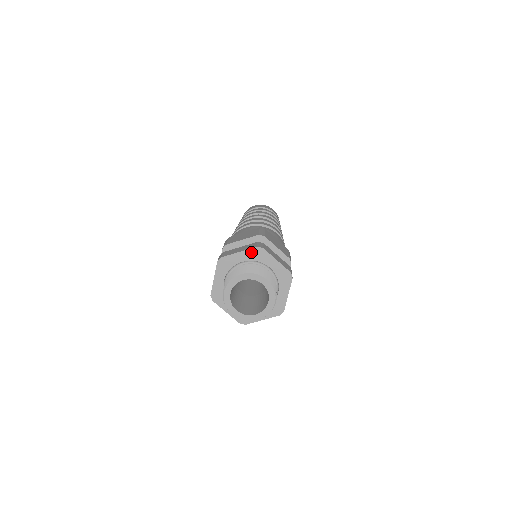
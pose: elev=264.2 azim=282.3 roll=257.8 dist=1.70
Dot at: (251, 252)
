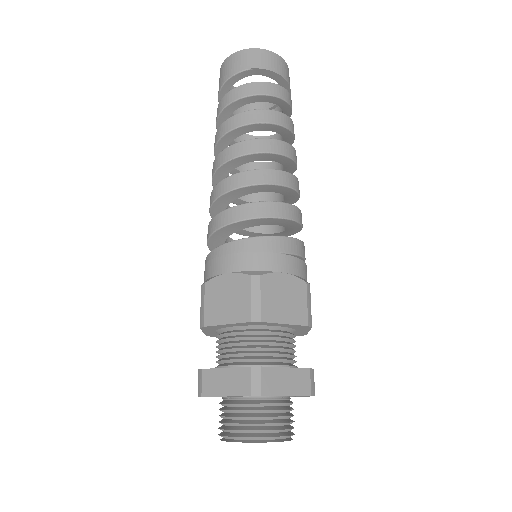
Dot at: occluded
